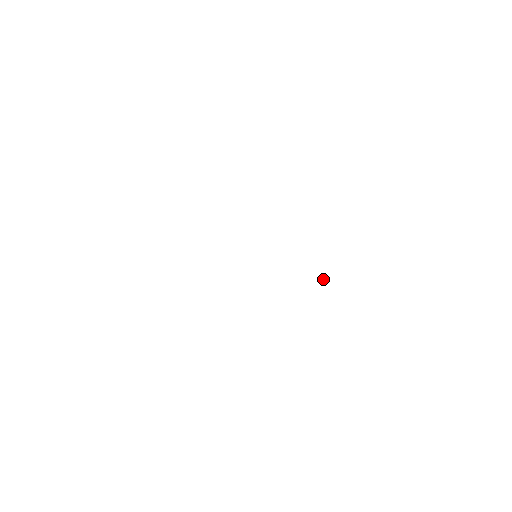
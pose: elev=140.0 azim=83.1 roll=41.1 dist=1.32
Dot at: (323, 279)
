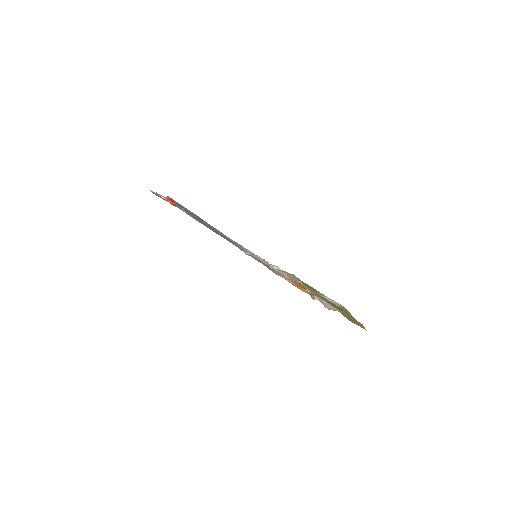
Dot at: (300, 281)
